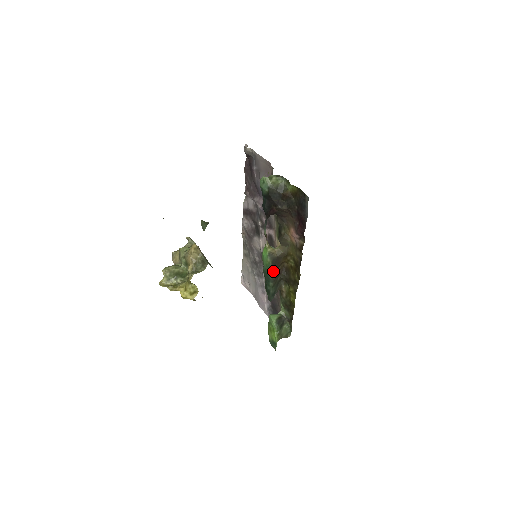
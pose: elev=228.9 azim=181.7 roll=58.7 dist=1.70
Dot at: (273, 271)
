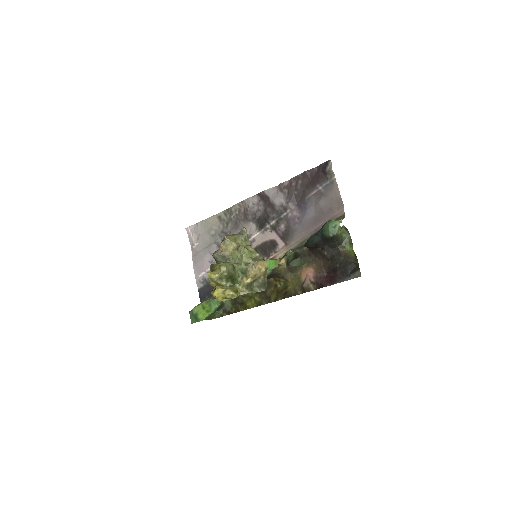
Dot at: occluded
